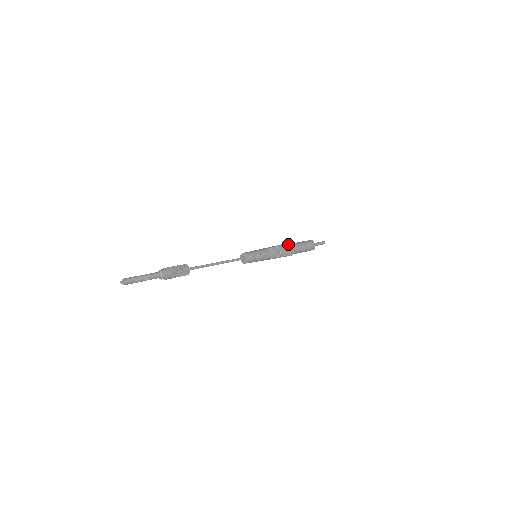
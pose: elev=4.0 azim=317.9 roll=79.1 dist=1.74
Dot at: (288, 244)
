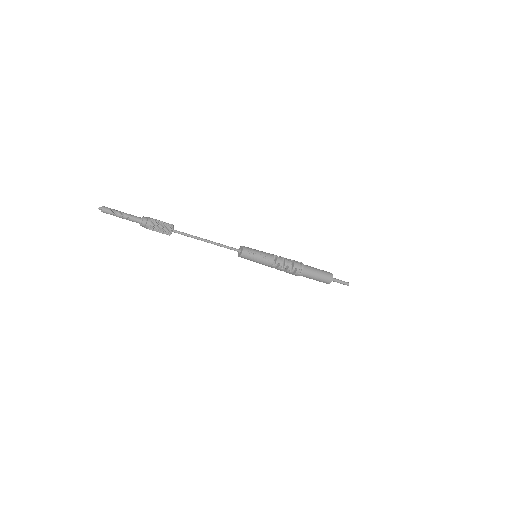
Dot at: occluded
